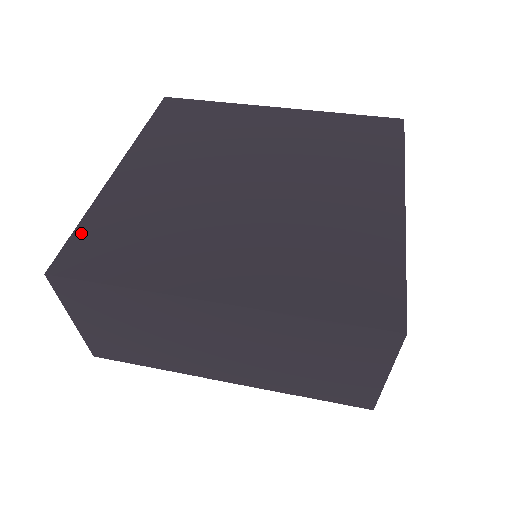
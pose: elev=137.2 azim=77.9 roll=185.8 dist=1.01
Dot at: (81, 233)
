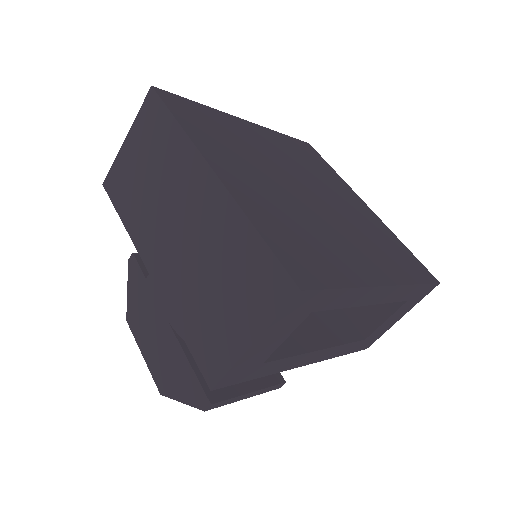
Dot at: (191, 103)
